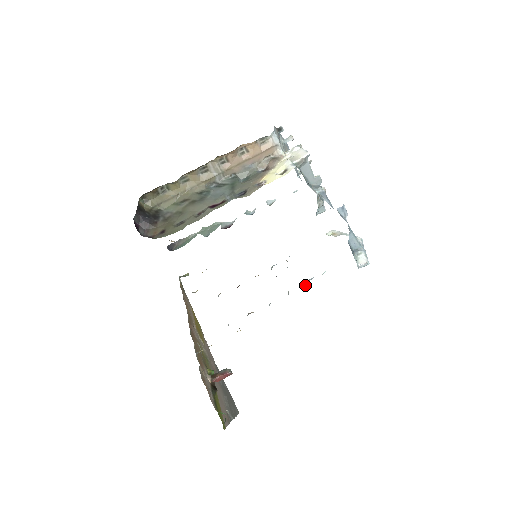
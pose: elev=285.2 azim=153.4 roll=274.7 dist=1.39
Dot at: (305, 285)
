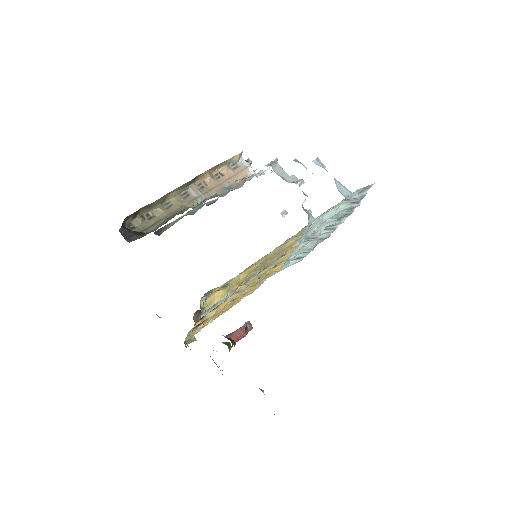
Dot at: occluded
